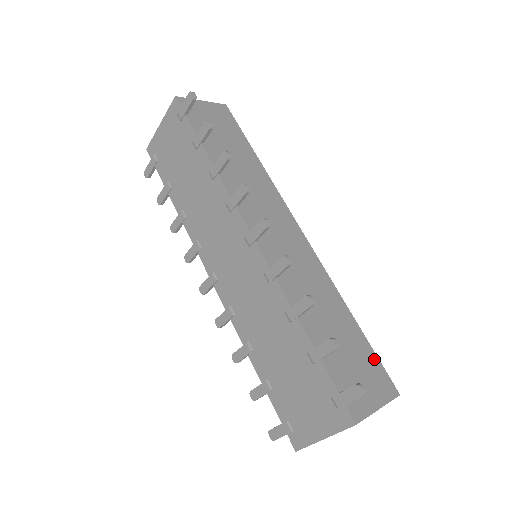
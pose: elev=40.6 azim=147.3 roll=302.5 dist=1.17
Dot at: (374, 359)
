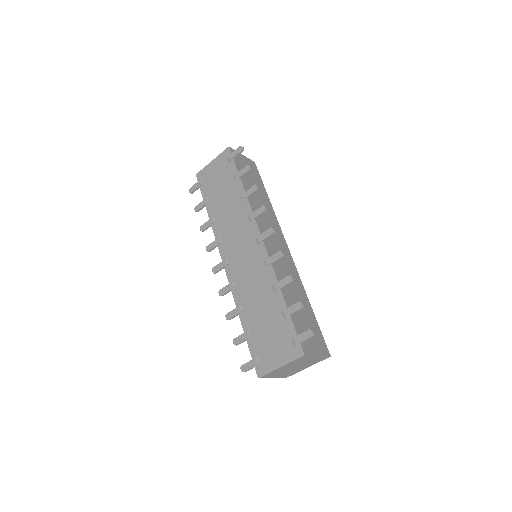
Dot at: (319, 331)
